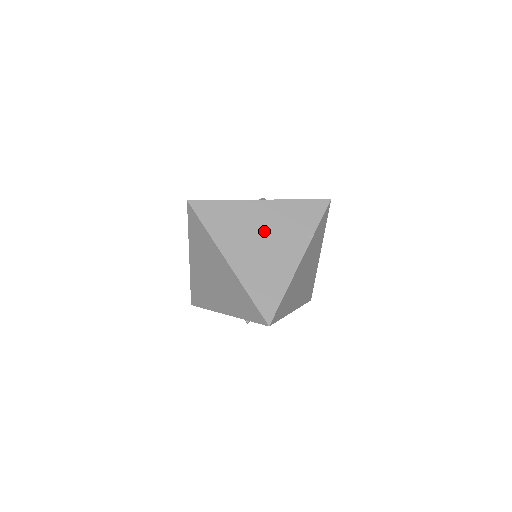
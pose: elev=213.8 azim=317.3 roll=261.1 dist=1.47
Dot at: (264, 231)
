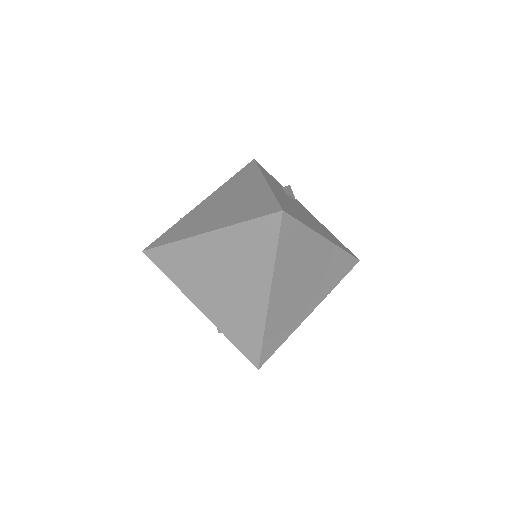
Dot at: (310, 274)
